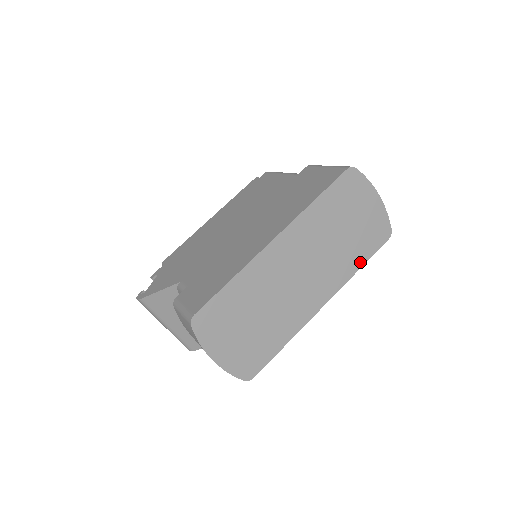
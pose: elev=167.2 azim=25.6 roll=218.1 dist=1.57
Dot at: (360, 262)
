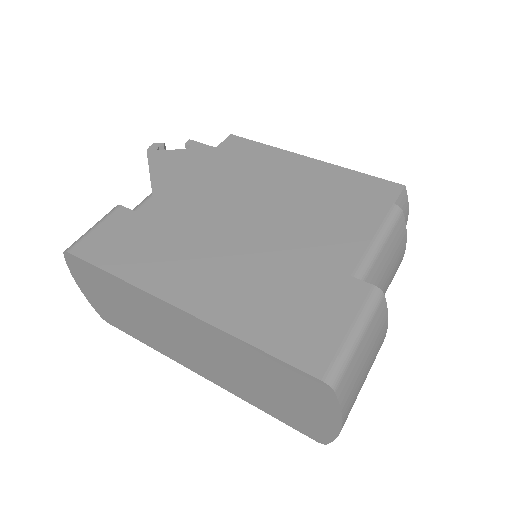
Dot at: (265, 409)
